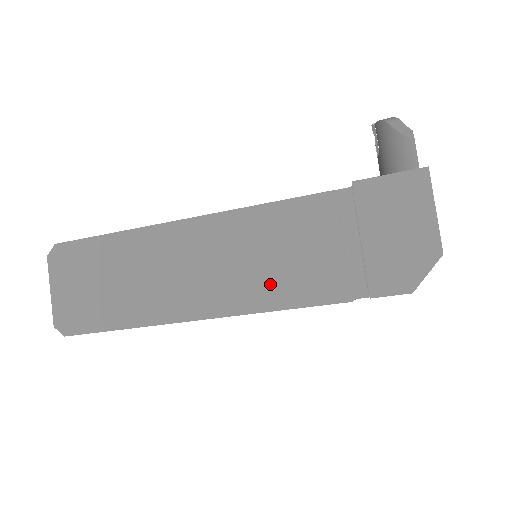
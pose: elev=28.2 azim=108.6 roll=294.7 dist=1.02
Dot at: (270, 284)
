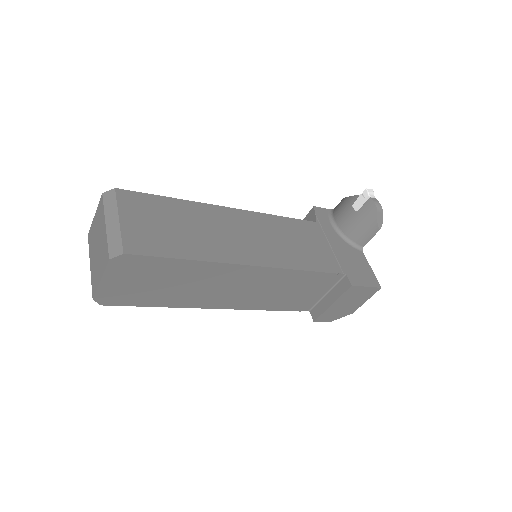
Dot at: (271, 301)
